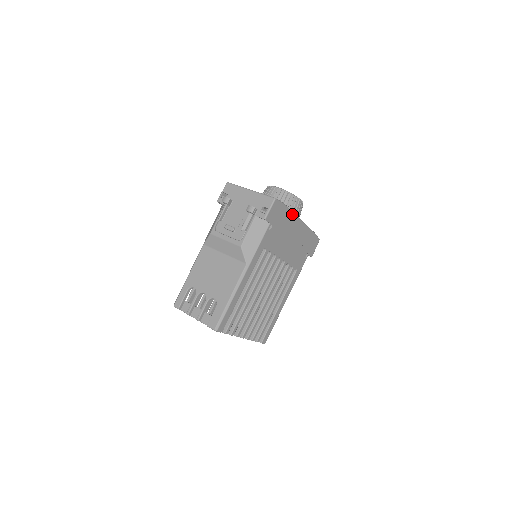
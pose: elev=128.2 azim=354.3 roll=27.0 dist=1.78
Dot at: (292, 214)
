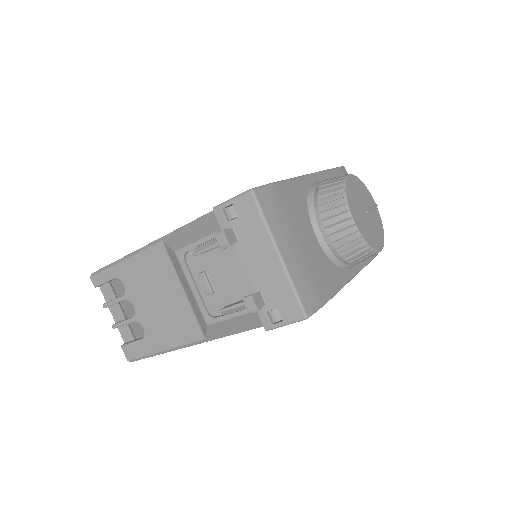
Dot at: (338, 290)
